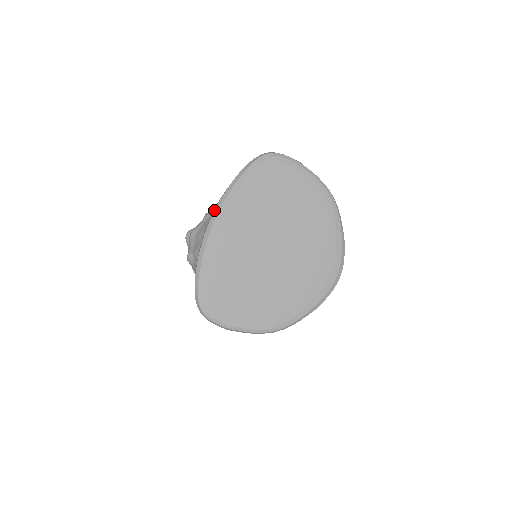
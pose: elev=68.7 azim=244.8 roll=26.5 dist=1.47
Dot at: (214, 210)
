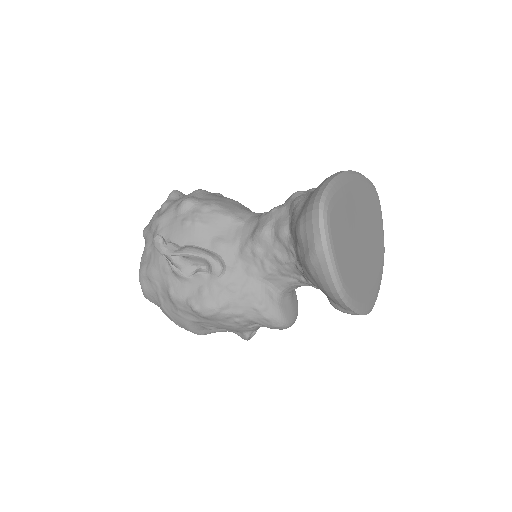
Dot at: (351, 170)
